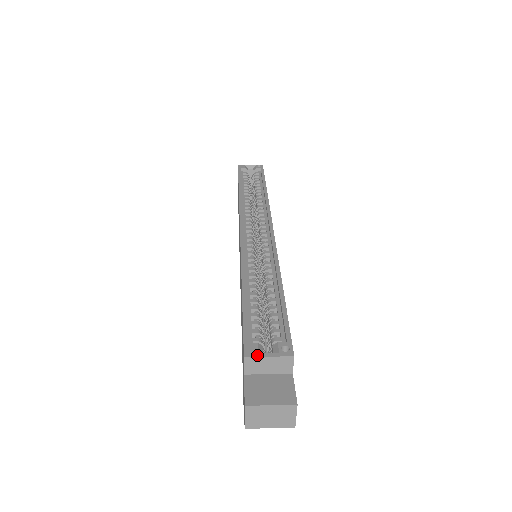
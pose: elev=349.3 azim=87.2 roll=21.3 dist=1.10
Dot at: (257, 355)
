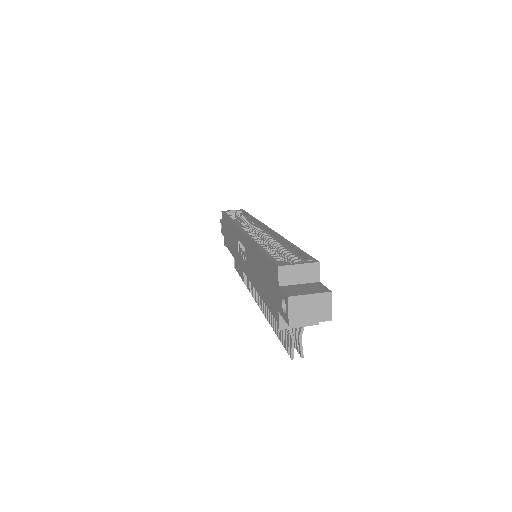
Dot at: (288, 264)
